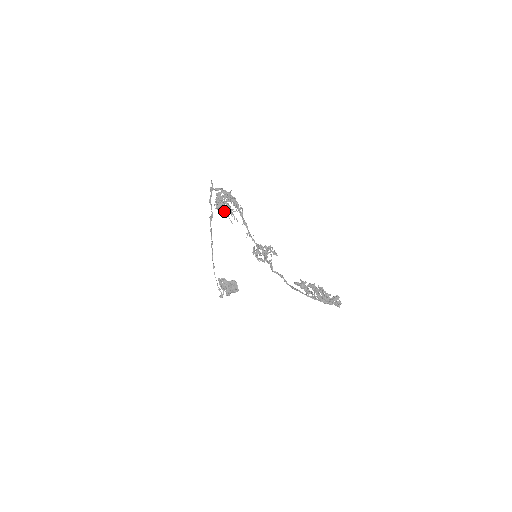
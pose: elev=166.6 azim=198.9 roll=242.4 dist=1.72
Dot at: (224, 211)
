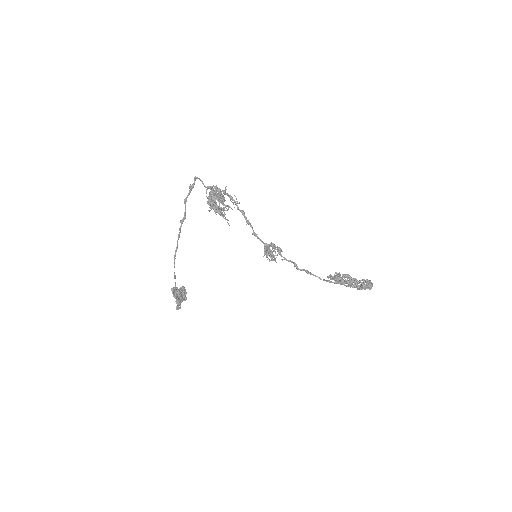
Dot at: (220, 212)
